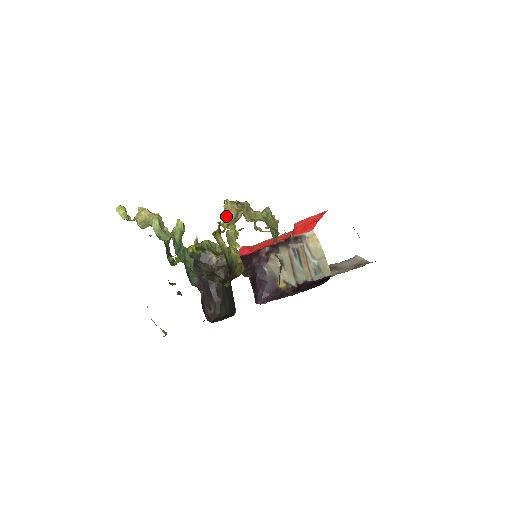
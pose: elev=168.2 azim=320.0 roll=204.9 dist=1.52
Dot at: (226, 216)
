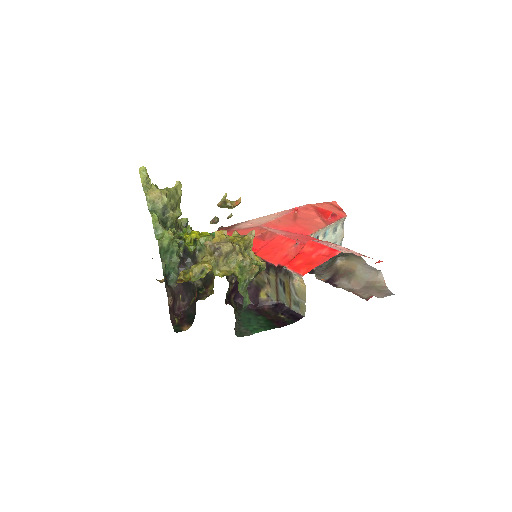
Dot at: (192, 269)
